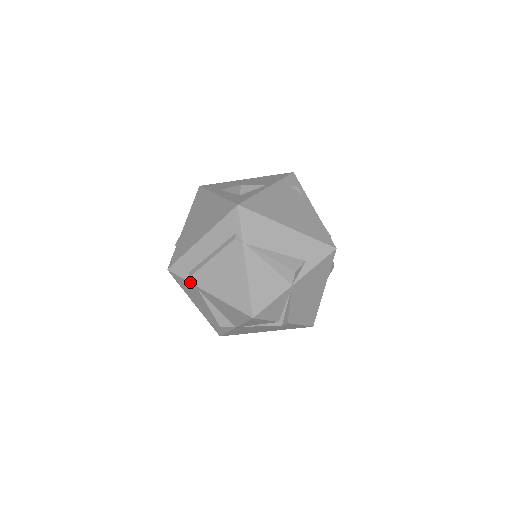
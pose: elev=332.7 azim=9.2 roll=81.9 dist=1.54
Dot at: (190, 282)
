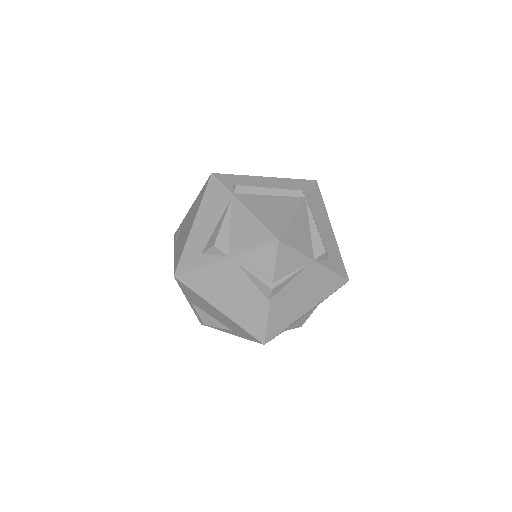
Dot at: (230, 190)
